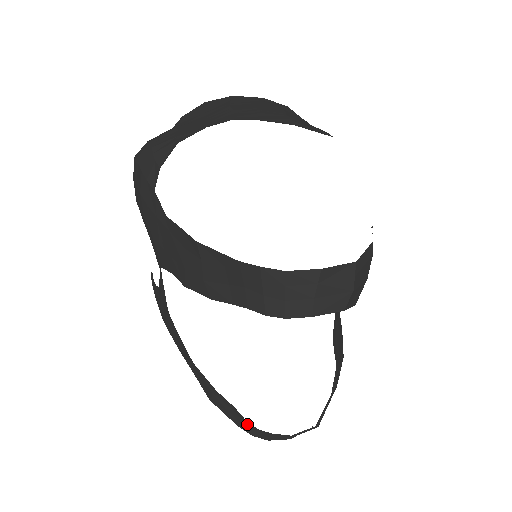
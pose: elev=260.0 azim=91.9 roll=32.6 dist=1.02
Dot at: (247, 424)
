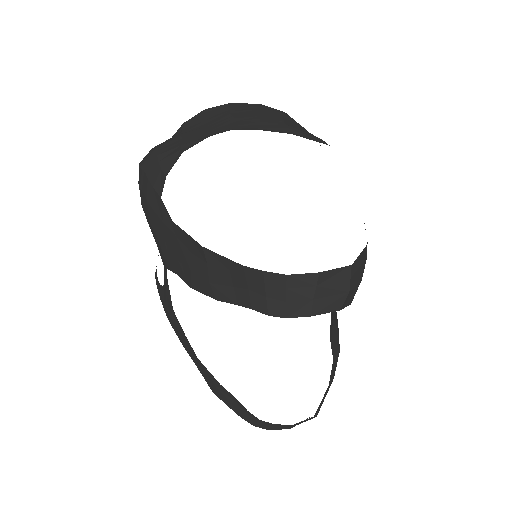
Dot at: (249, 415)
